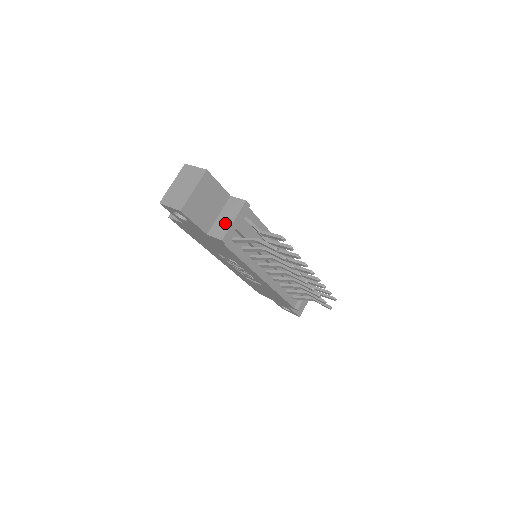
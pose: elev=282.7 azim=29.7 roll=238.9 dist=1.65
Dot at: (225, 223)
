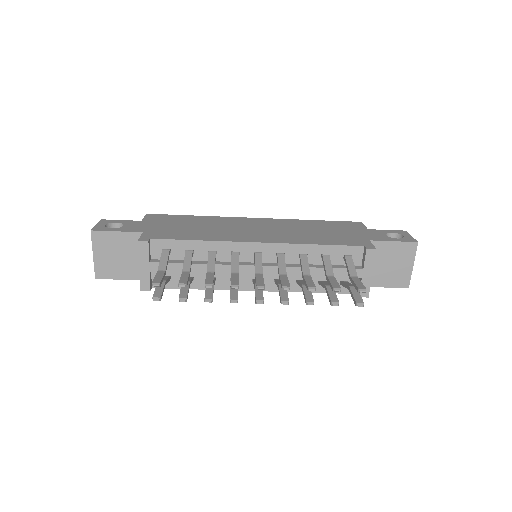
Dot at: occluded
